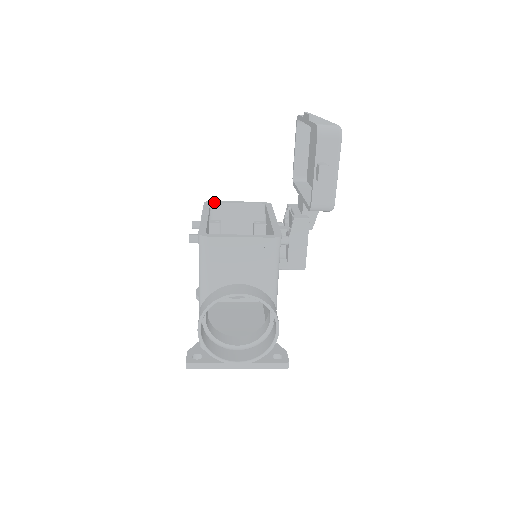
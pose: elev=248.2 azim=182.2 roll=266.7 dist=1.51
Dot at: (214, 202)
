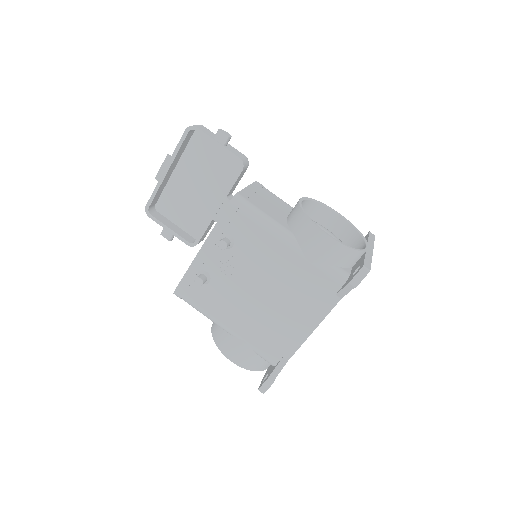
Dot at: occluded
